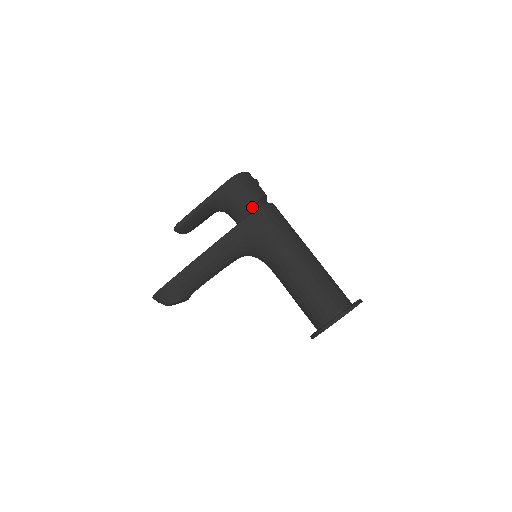
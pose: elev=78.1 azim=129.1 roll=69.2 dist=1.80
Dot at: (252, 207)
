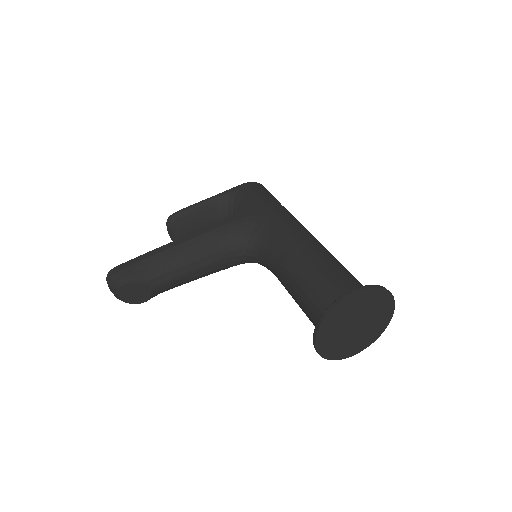
Dot at: (265, 201)
